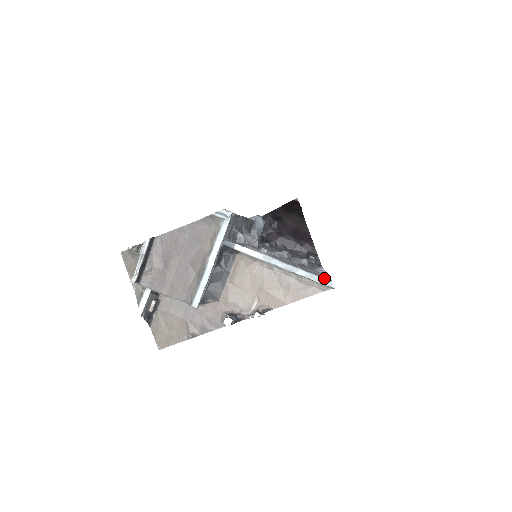
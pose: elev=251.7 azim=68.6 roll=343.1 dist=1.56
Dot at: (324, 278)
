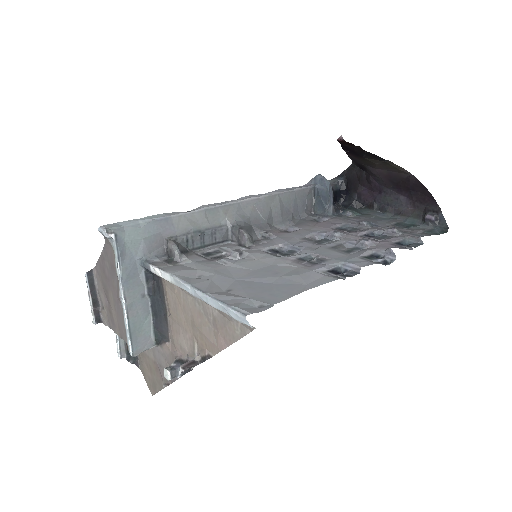
Dot at: (236, 310)
